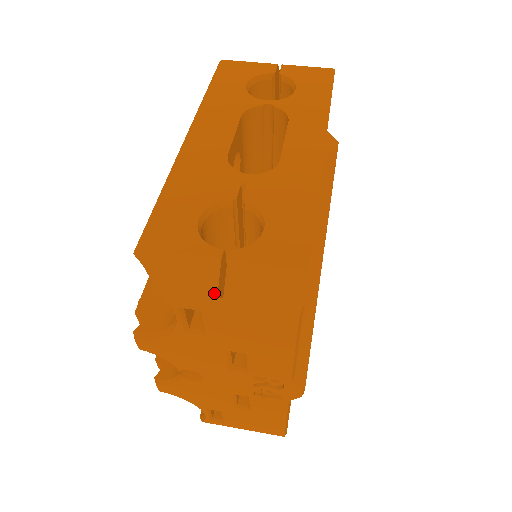
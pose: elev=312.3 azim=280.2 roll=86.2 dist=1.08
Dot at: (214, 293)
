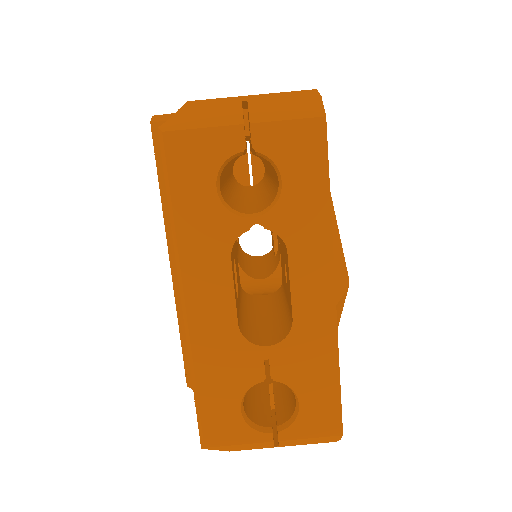
Dot at: (271, 447)
